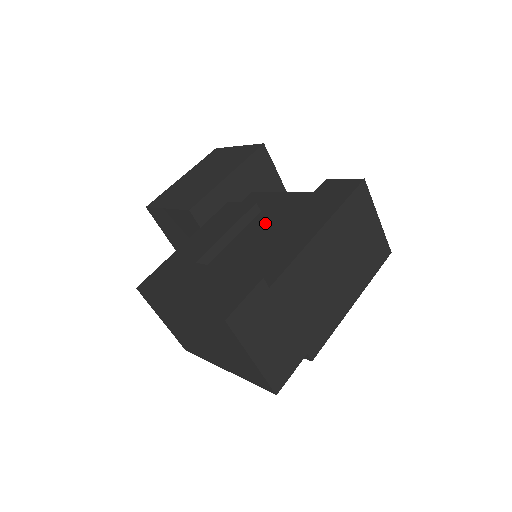
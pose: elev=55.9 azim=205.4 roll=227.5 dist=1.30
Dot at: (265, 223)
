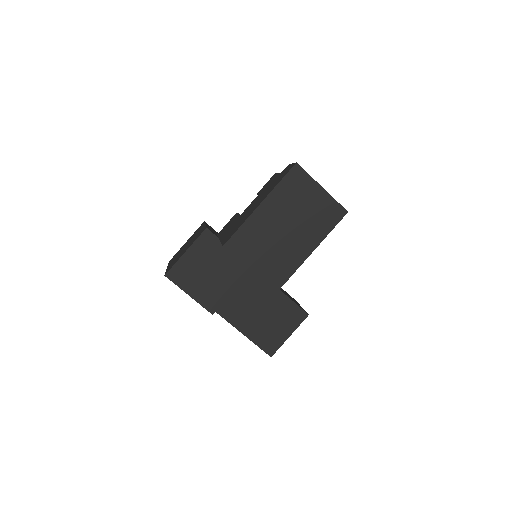
Dot at: occluded
